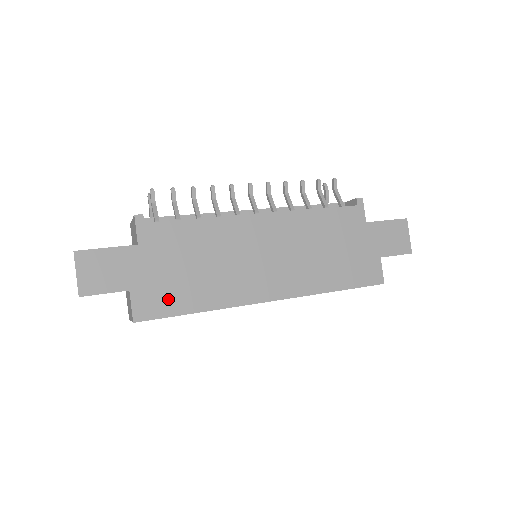
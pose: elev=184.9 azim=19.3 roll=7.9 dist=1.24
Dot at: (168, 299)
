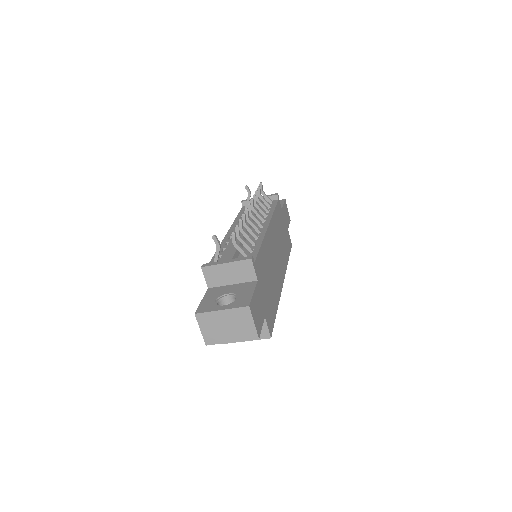
Dot at: (271, 311)
